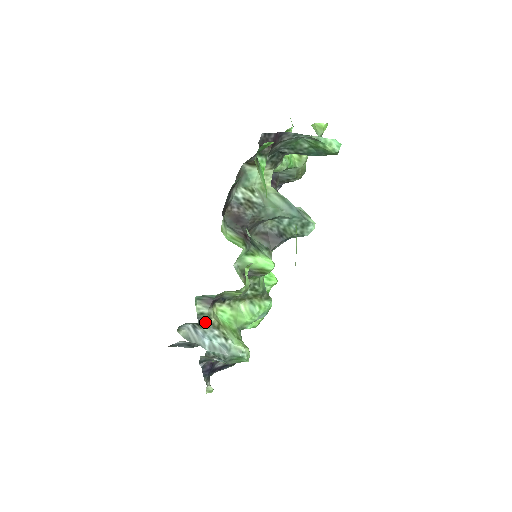
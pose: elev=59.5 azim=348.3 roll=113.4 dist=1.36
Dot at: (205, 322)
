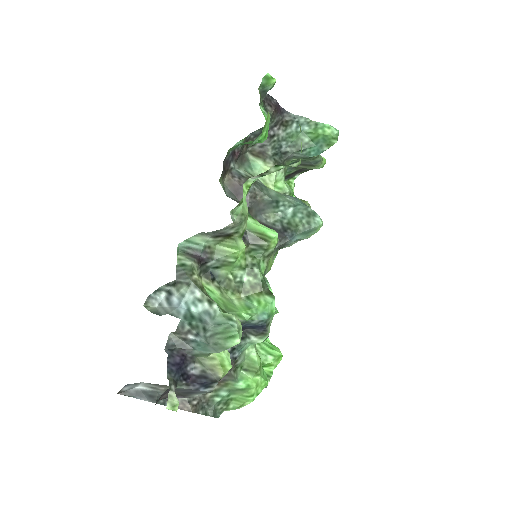
Dot at: (185, 277)
